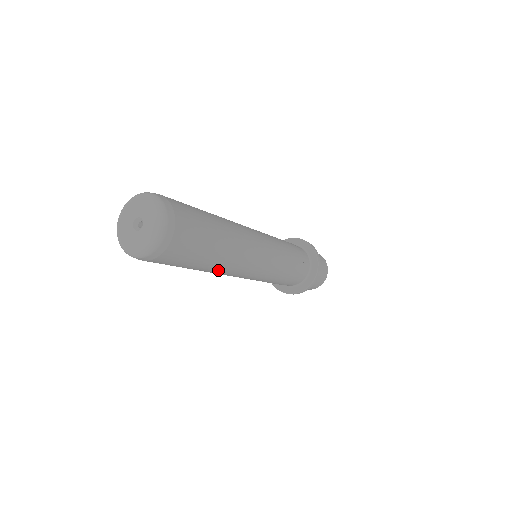
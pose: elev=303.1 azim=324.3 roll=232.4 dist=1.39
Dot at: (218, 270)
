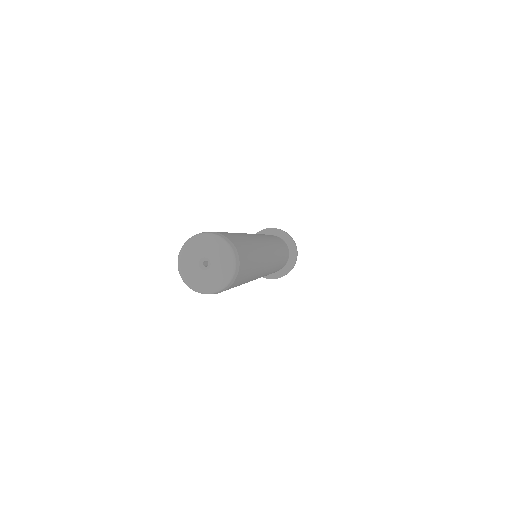
Dot at: occluded
